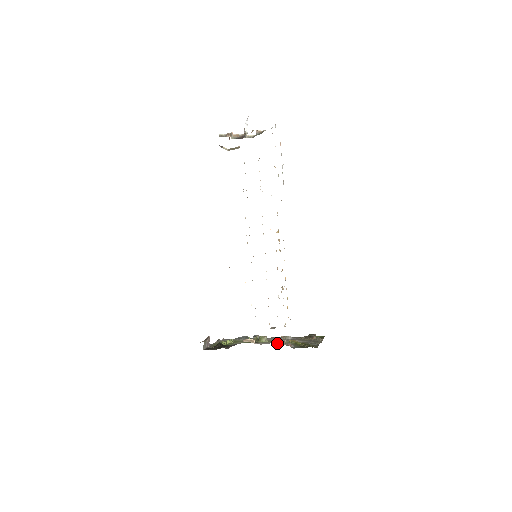
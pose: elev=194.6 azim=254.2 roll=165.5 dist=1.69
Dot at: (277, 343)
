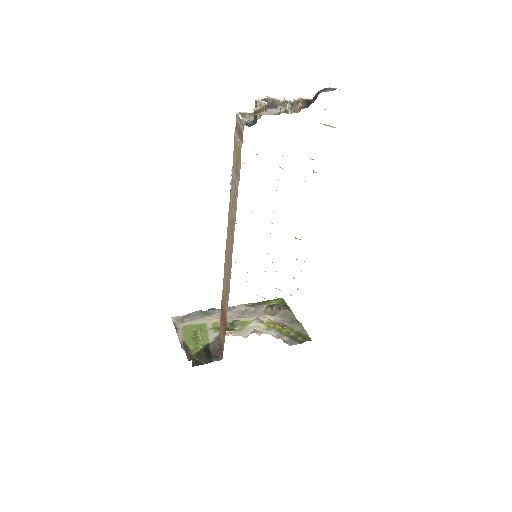
Dot at: (259, 332)
